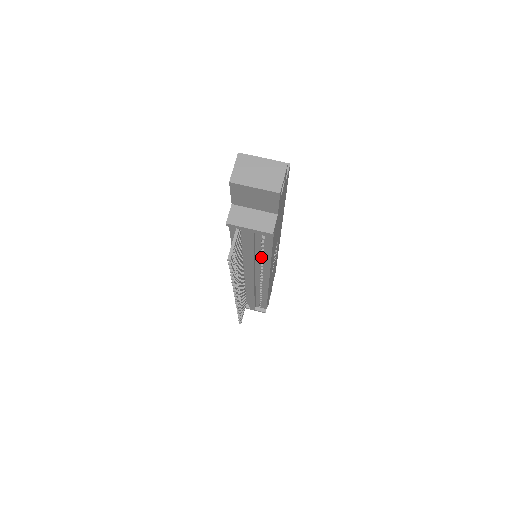
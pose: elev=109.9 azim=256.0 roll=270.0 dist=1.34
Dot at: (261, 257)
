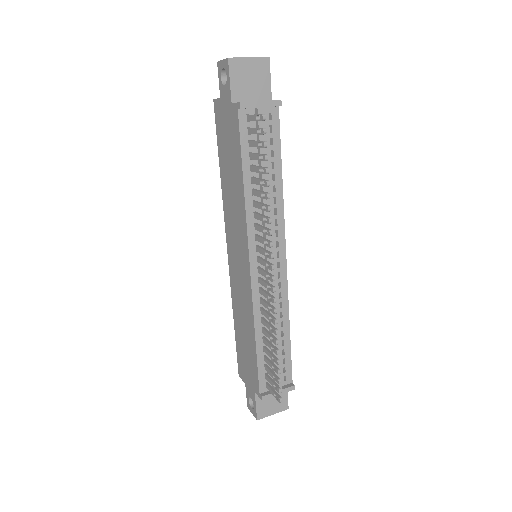
Dot at: (272, 192)
